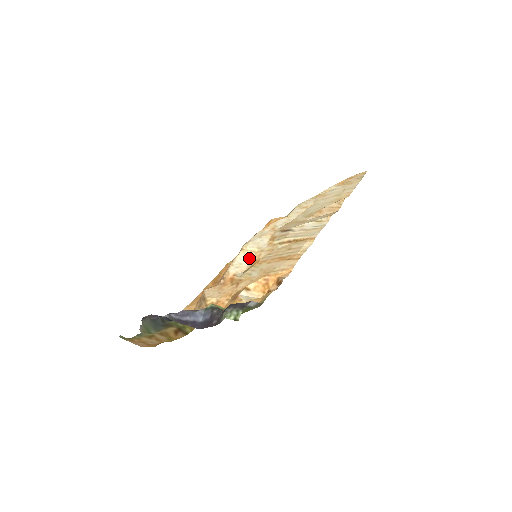
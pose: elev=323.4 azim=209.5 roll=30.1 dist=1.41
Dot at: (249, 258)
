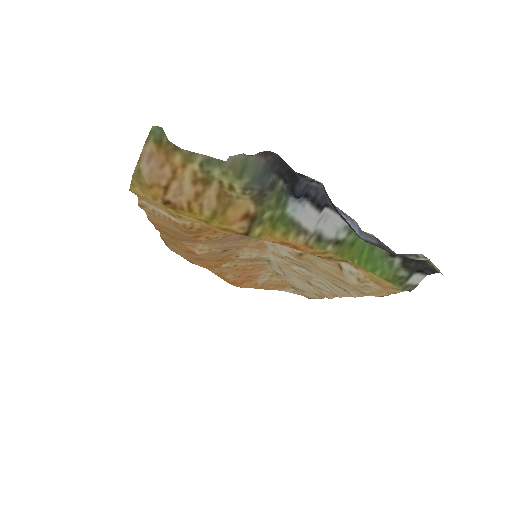
Dot at: (285, 248)
